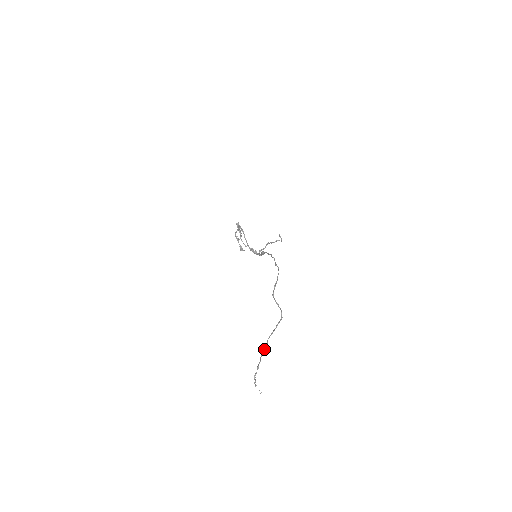
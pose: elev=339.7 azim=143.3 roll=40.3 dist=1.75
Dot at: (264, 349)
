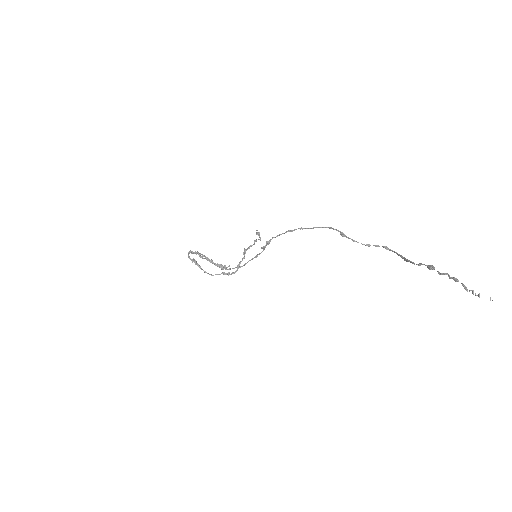
Dot at: (431, 267)
